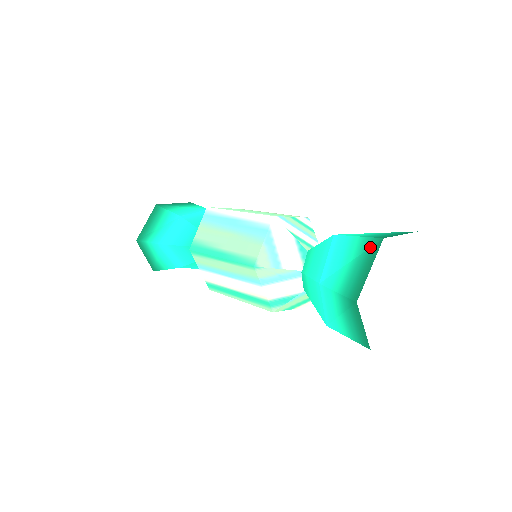
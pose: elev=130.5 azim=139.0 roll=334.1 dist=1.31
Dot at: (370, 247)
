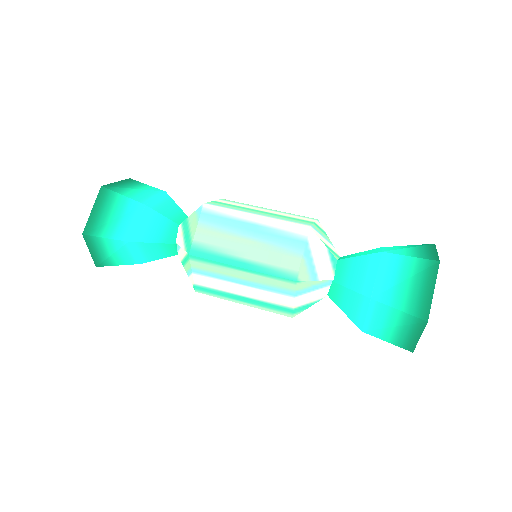
Dot at: (426, 268)
